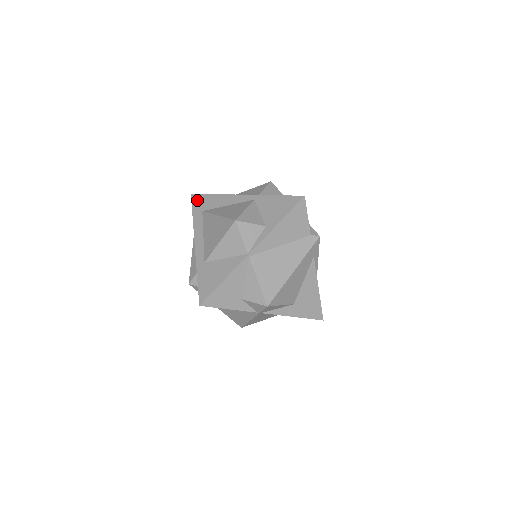
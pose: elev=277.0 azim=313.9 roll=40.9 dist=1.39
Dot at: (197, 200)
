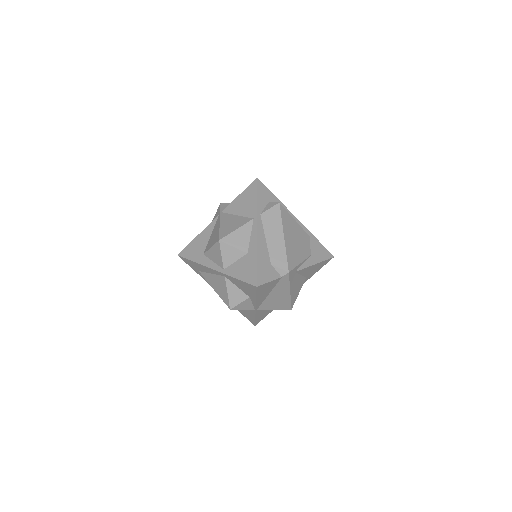
Dot at: (187, 262)
